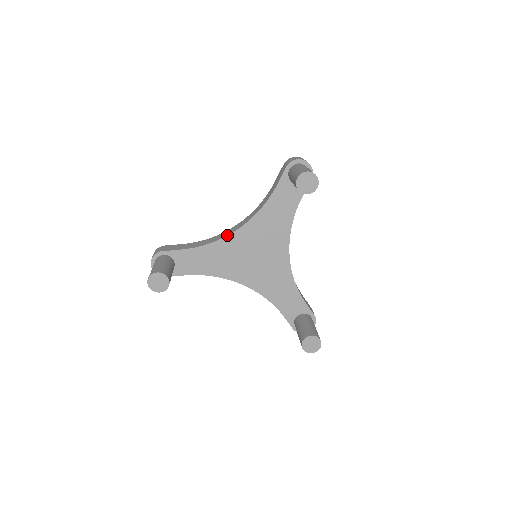
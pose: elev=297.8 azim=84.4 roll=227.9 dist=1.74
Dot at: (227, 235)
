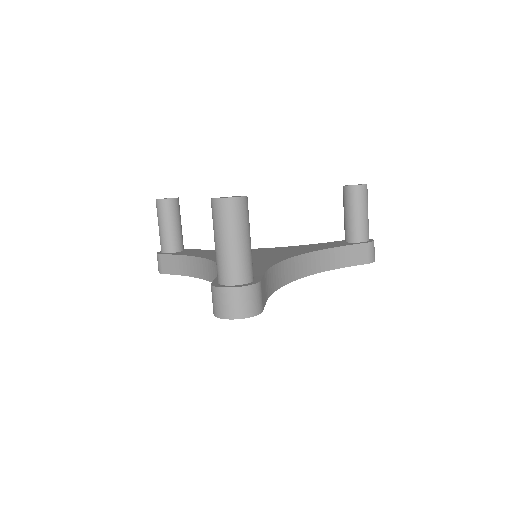
Dot at: occluded
